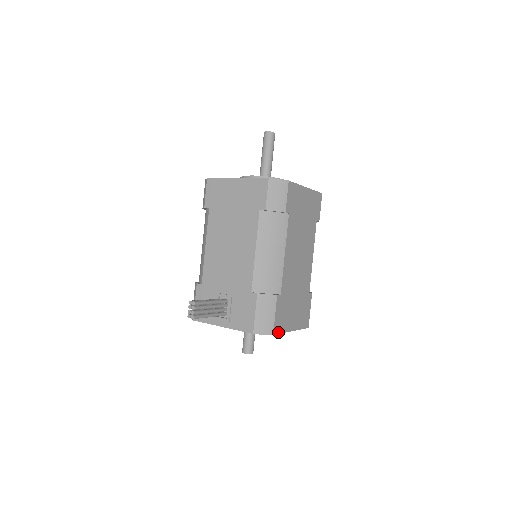
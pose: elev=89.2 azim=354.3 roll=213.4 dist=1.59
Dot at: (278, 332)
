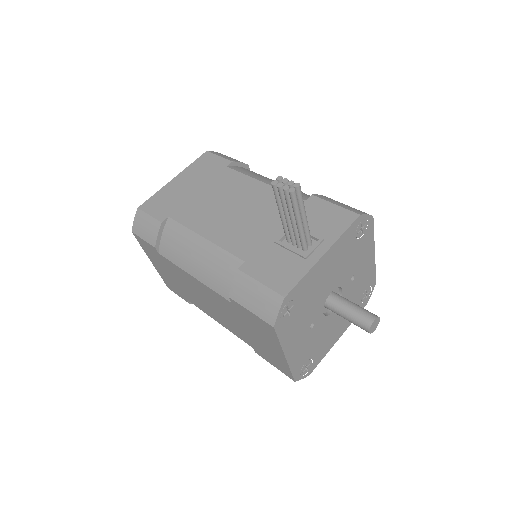
Dot at: (371, 225)
